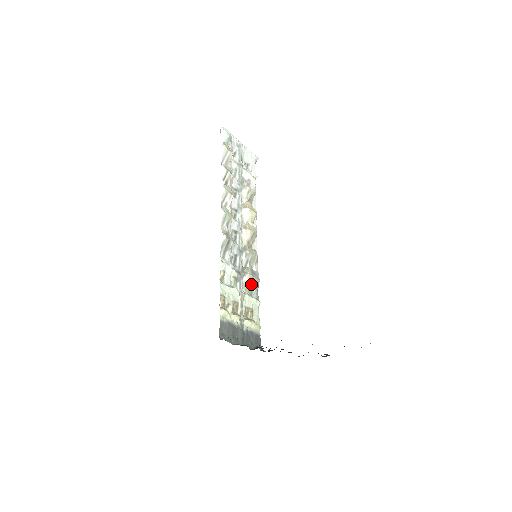
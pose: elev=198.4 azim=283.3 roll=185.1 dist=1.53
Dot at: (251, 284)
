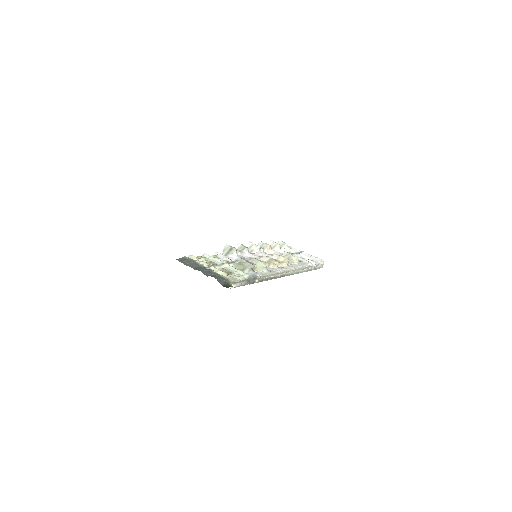
Dot at: (243, 266)
